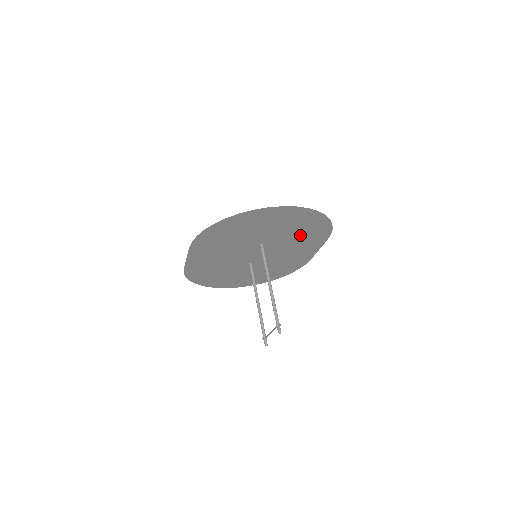
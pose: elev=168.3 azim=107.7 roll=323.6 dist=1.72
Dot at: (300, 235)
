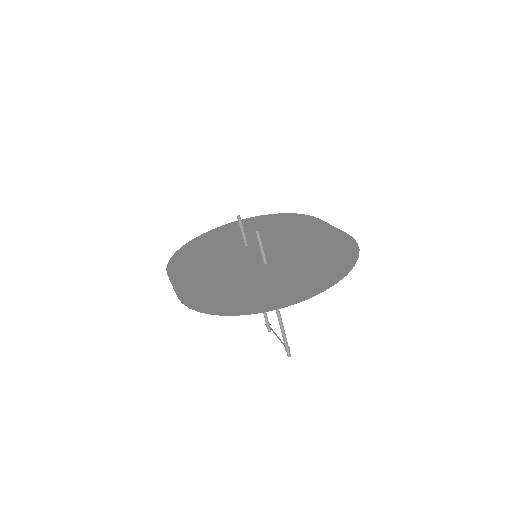
Dot at: (315, 252)
